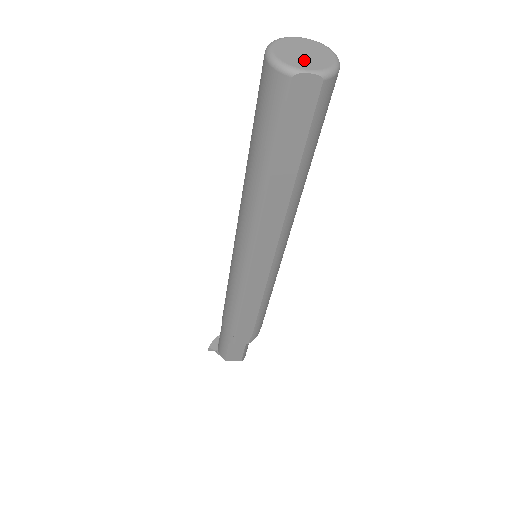
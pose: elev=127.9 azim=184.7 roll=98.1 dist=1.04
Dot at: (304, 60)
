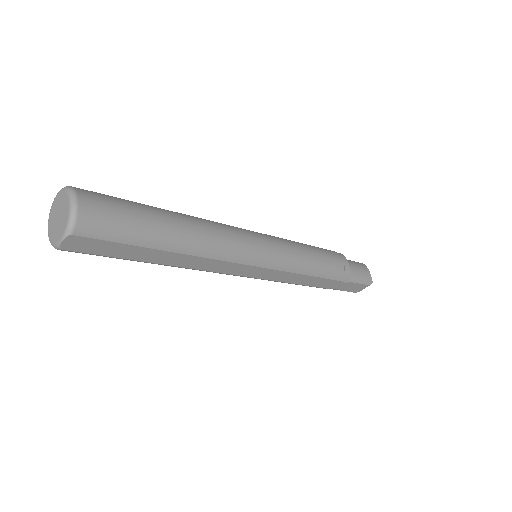
Dot at: (58, 228)
